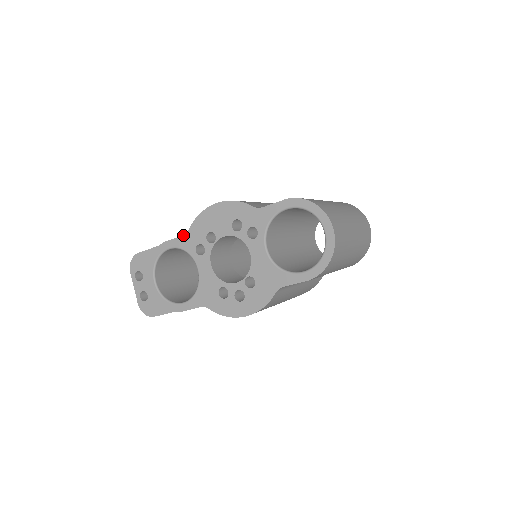
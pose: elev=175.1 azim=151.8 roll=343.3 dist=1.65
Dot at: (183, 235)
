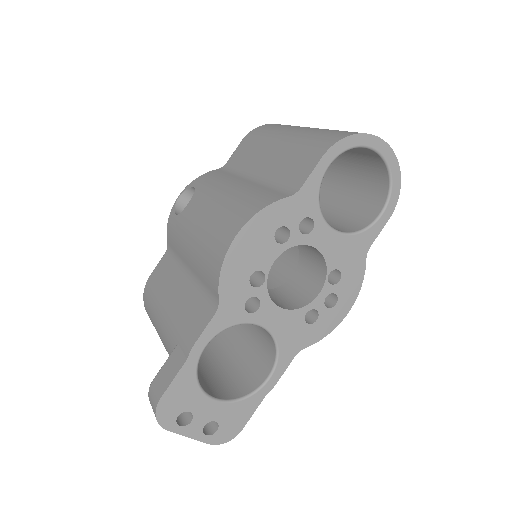
Dot at: (215, 313)
